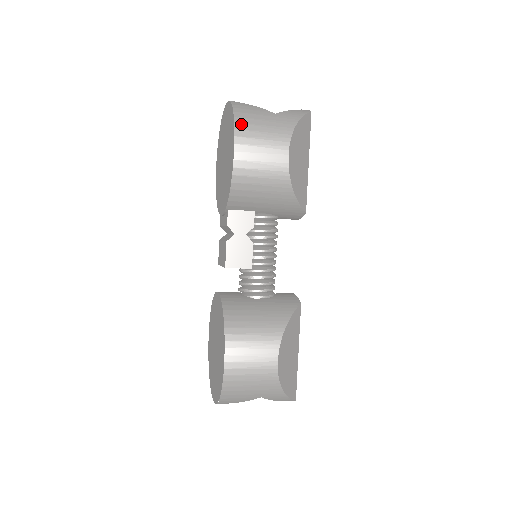
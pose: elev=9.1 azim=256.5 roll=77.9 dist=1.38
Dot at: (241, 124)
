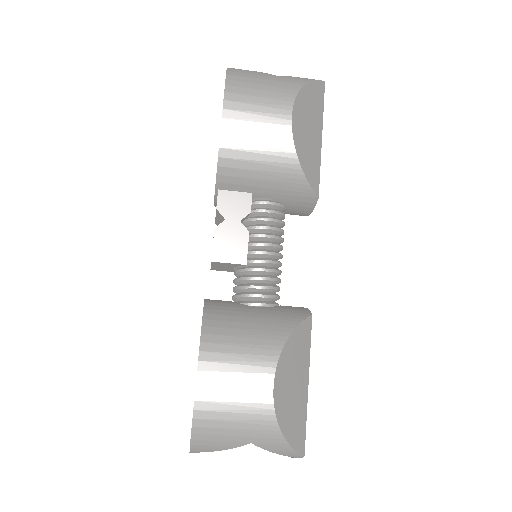
Dot at: (234, 81)
